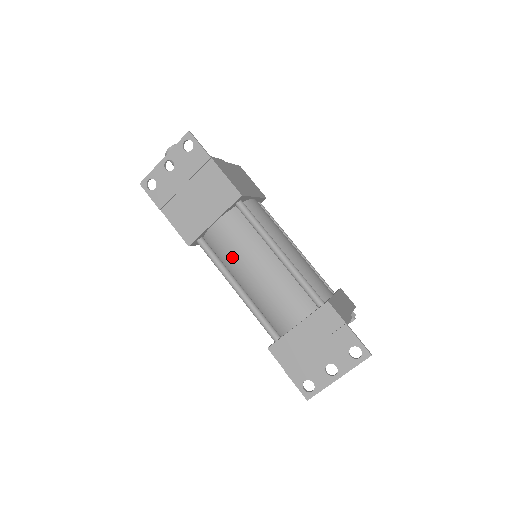
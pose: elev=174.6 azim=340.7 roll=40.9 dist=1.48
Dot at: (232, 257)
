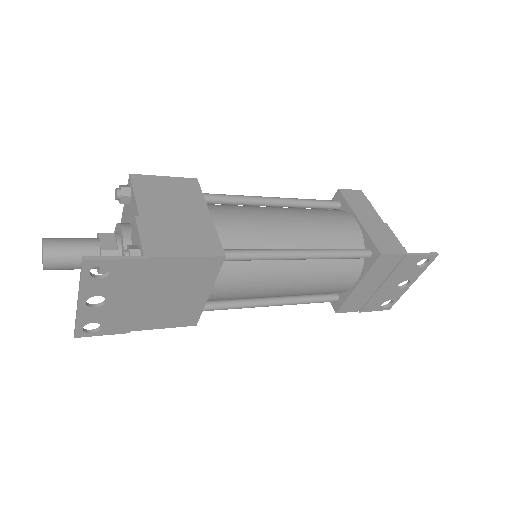
Dot at: (252, 296)
